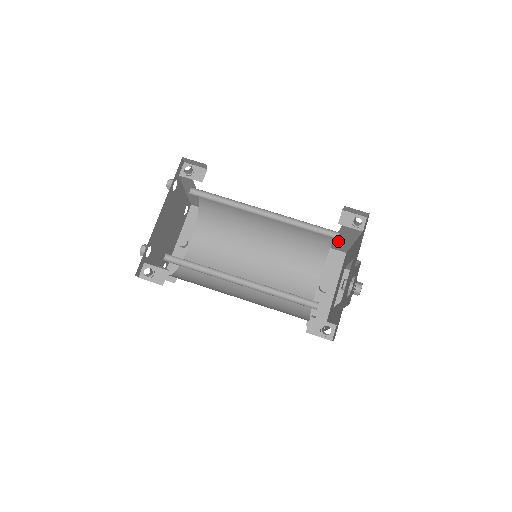
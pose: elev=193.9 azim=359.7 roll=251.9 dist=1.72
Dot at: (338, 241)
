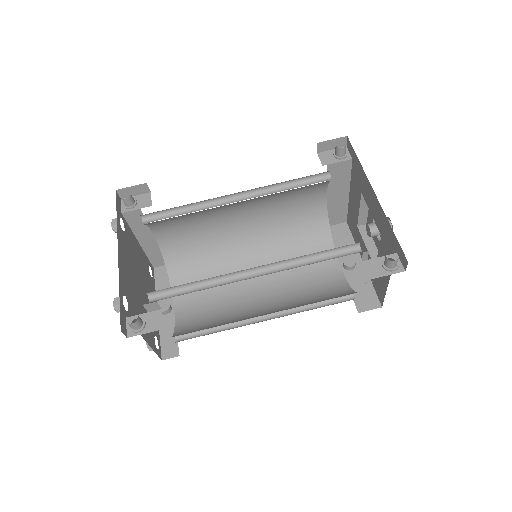
Dot at: (332, 204)
